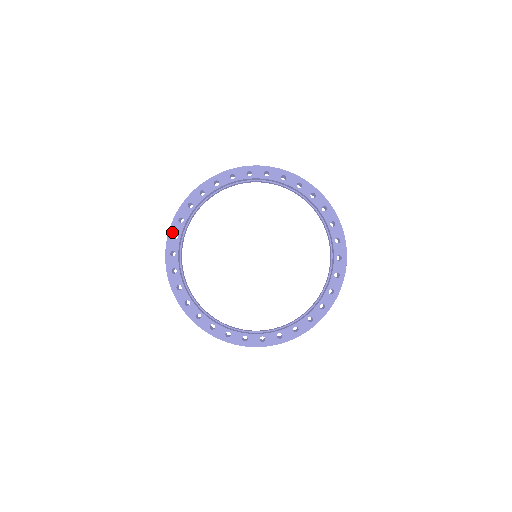
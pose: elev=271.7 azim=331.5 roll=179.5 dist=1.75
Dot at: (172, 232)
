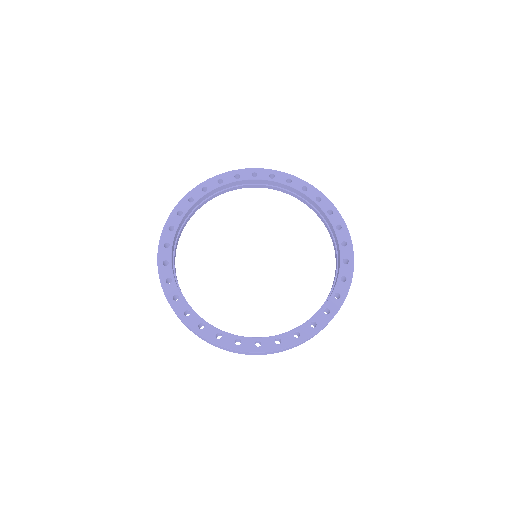
Dot at: (190, 195)
